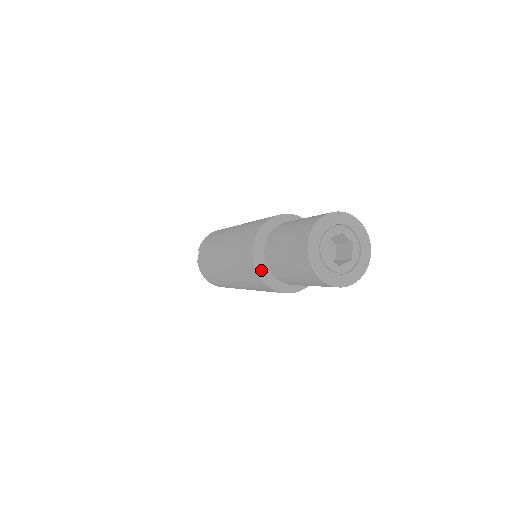
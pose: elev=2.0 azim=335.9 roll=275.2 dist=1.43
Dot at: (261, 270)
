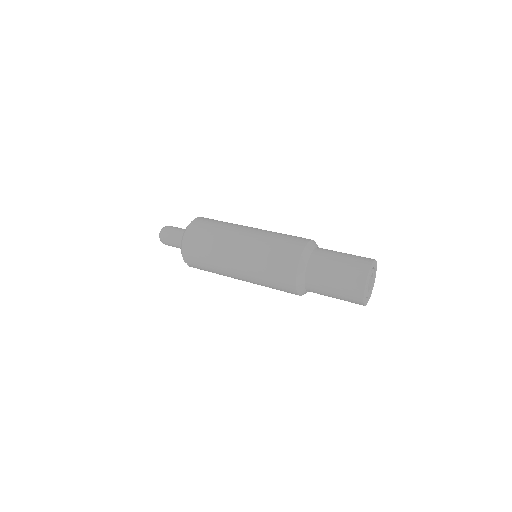
Dot at: occluded
